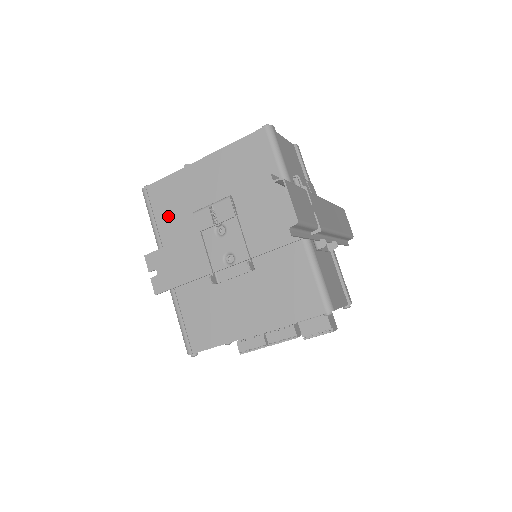
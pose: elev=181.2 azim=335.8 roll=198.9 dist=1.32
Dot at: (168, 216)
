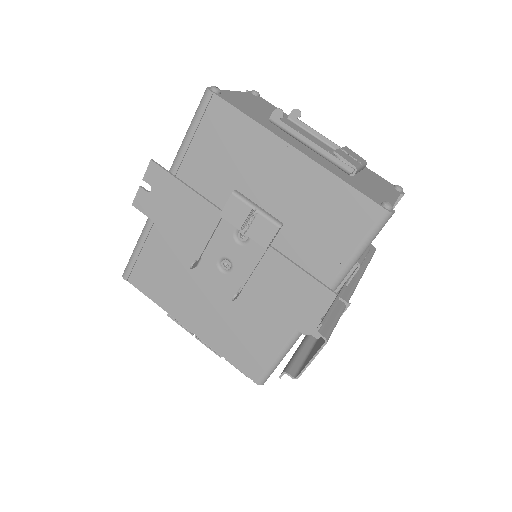
Dot at: (208, 154)
